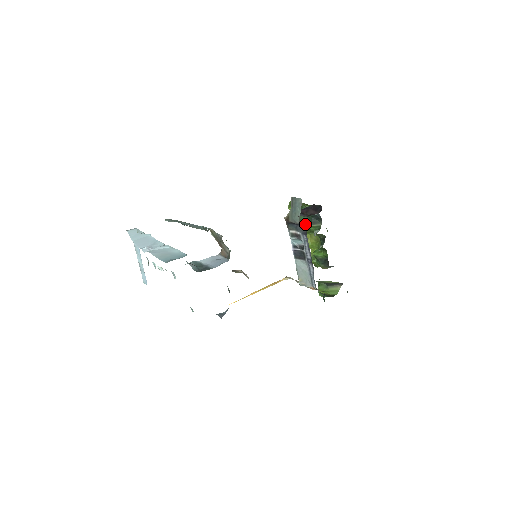
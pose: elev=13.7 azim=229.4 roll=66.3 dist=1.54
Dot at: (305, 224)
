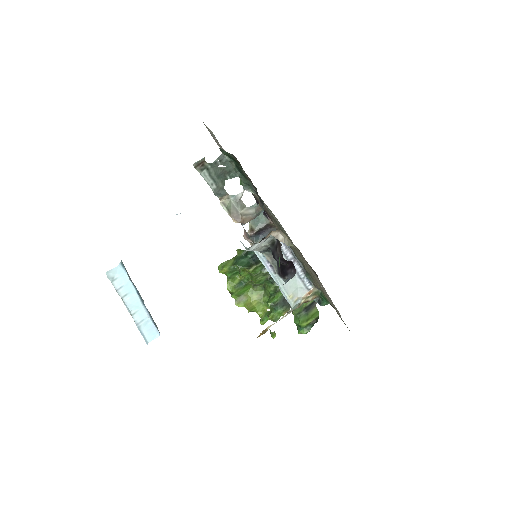
Dot at: (250, 267)
